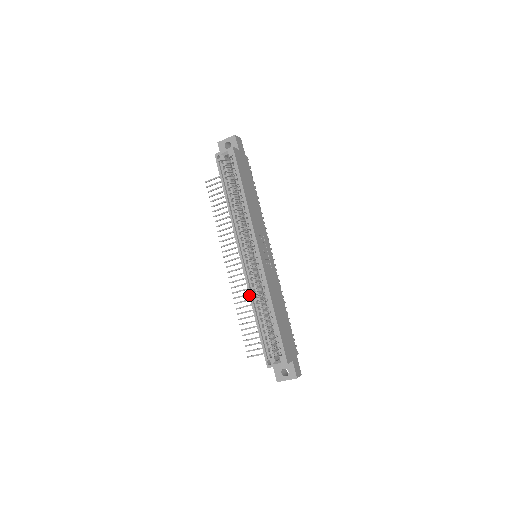
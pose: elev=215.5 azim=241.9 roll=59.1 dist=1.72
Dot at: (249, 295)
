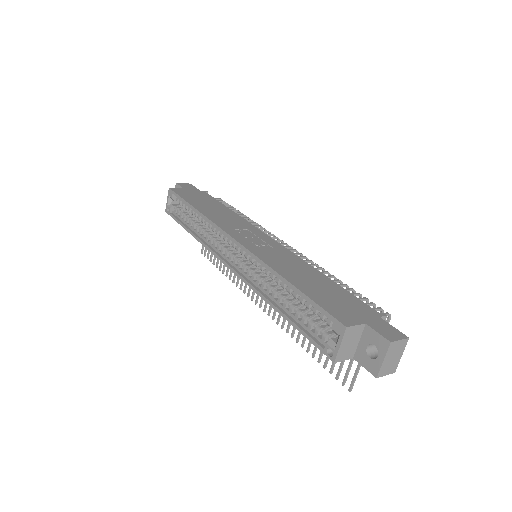
Dot at: occluded
